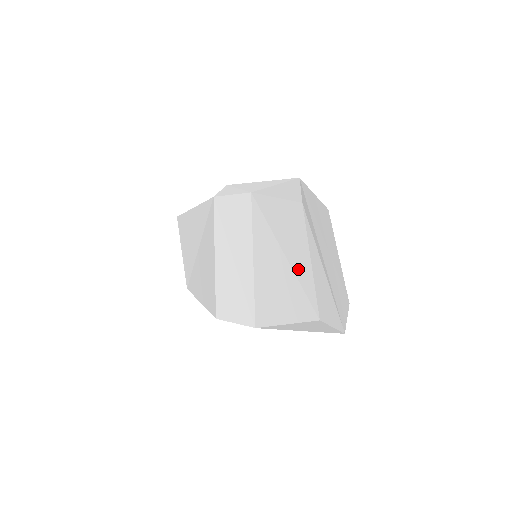
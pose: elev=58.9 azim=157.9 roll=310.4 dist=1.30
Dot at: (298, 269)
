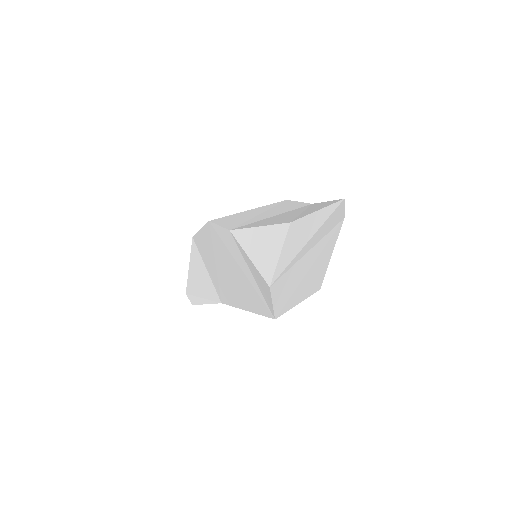
Dot at: (305, 213)
